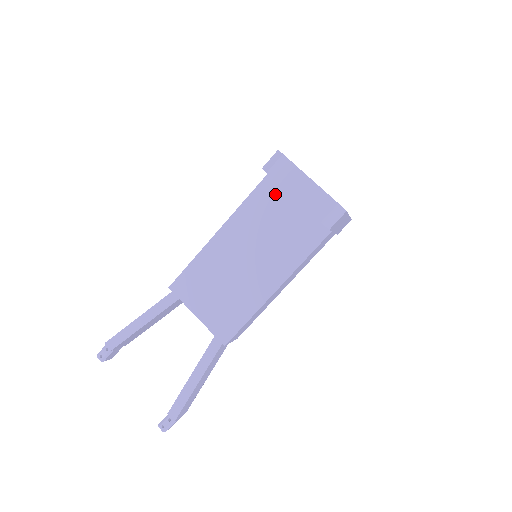
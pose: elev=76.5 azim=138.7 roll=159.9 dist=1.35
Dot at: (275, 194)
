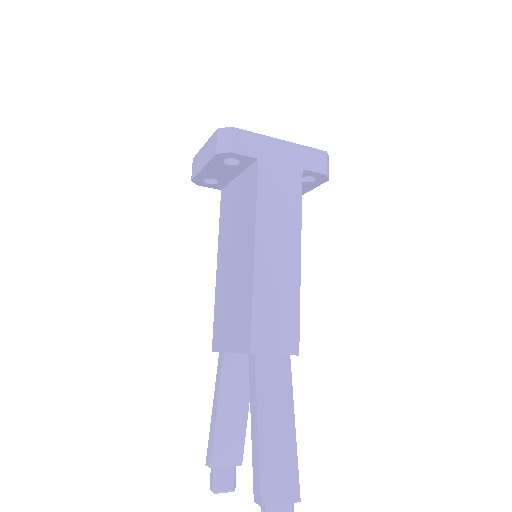
Dot at: (228, 194)
